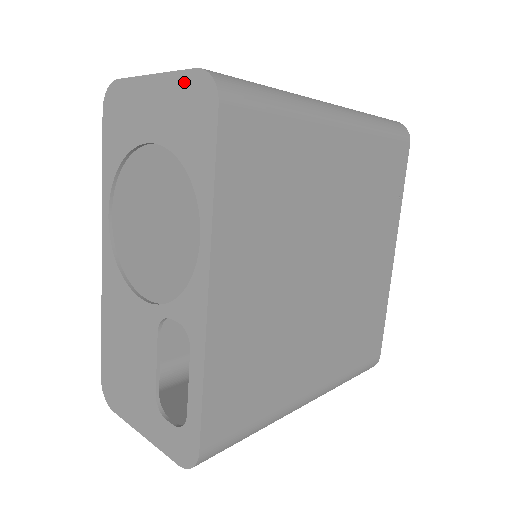
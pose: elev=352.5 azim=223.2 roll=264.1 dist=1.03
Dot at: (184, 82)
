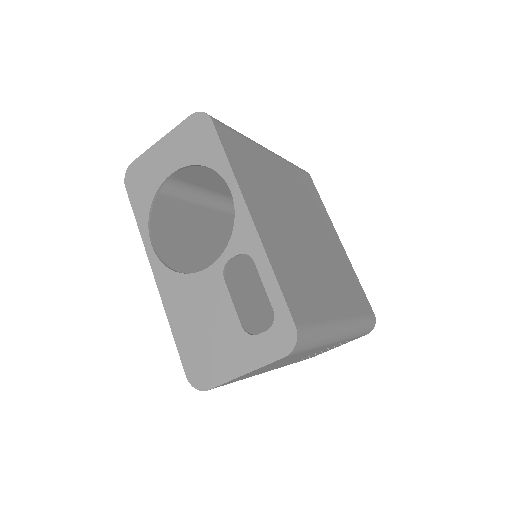
Dot at: (184, 127)
